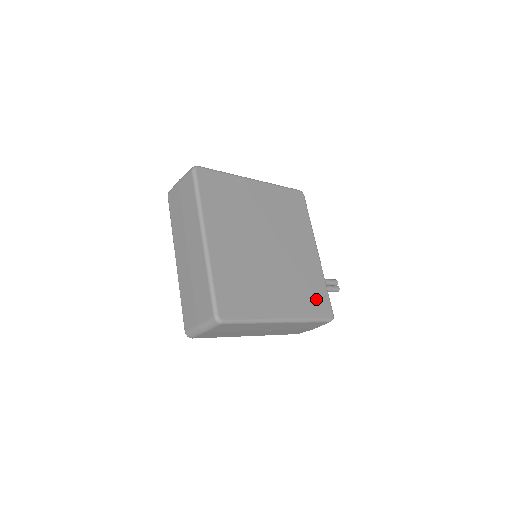
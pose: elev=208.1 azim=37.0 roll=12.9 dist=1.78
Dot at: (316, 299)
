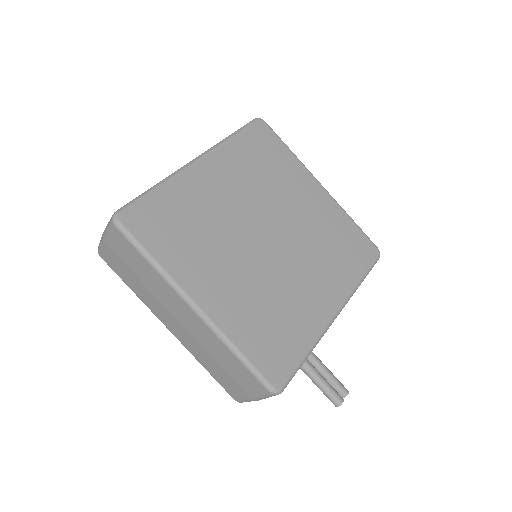
Dot at: (275, 345)
